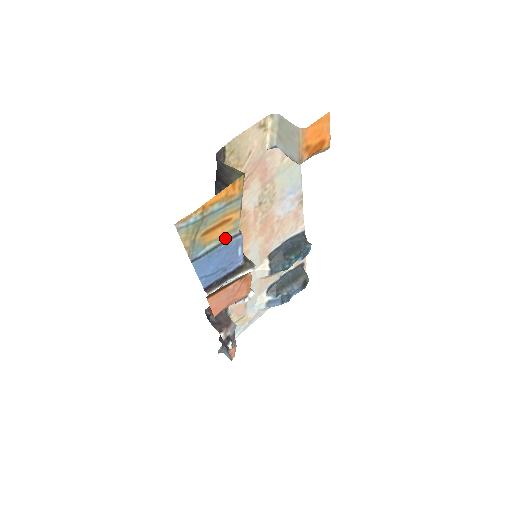
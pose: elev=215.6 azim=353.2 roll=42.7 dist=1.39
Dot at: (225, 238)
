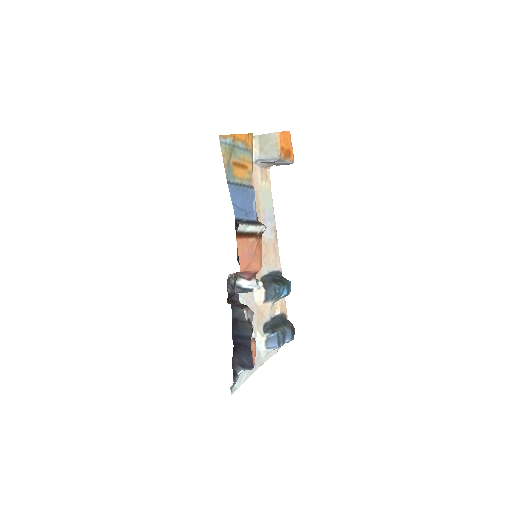
Dot at: (245, 183)
